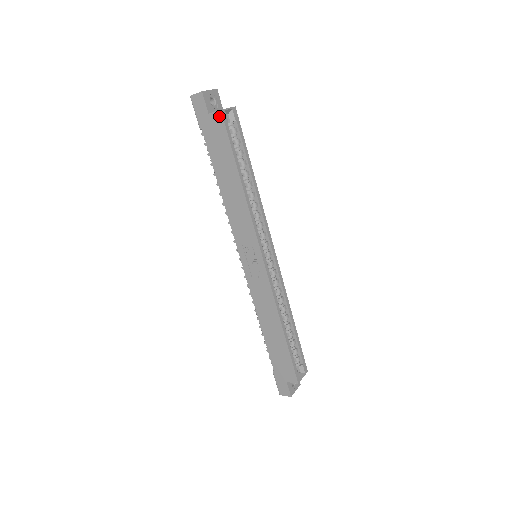
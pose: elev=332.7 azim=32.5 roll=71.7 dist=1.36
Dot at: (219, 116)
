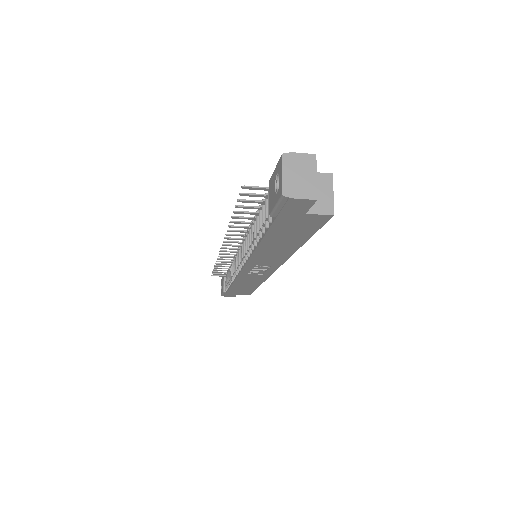
Dot at: (324, 218)
